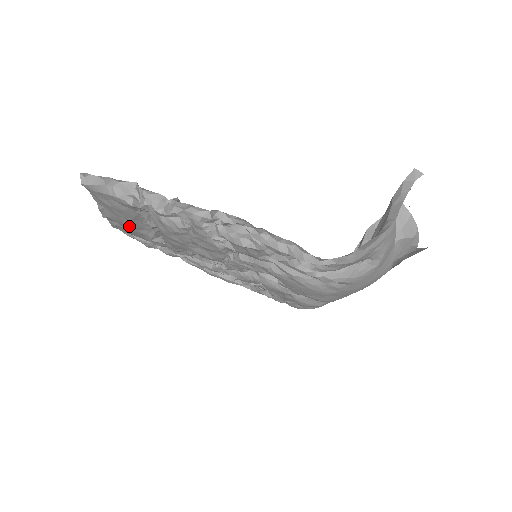
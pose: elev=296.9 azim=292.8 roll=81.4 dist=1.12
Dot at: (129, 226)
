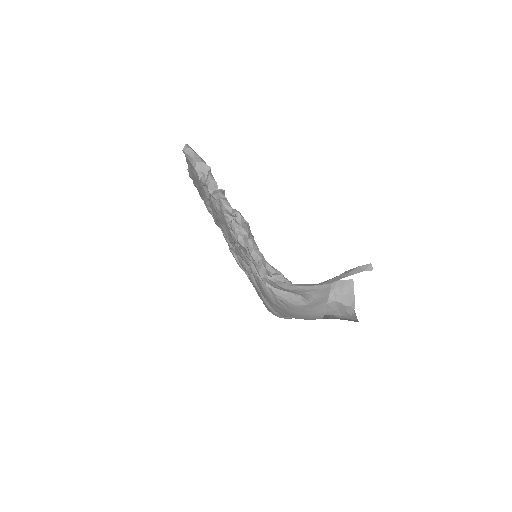
Dot at: occluded
